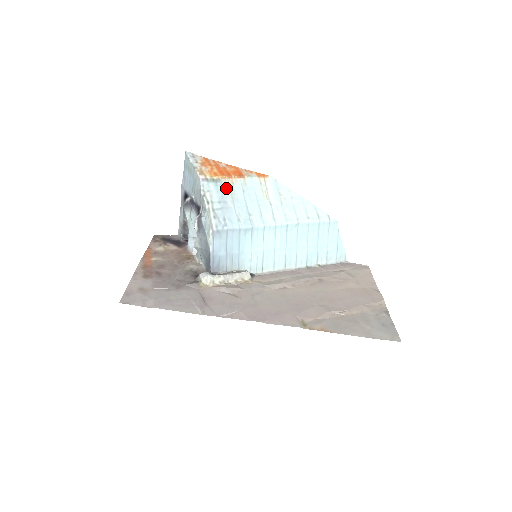
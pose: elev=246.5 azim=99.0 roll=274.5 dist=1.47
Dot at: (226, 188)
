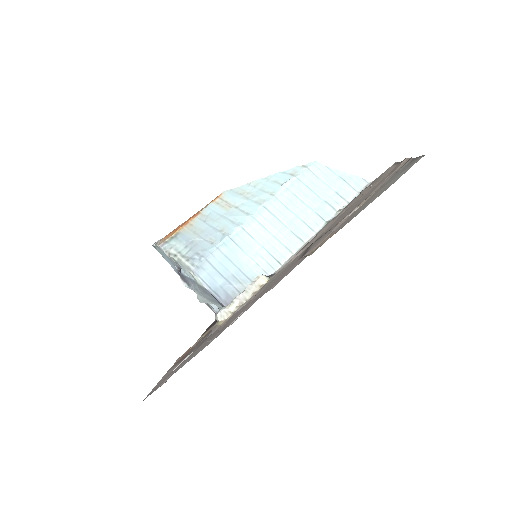
Dot at: (187, 233)
